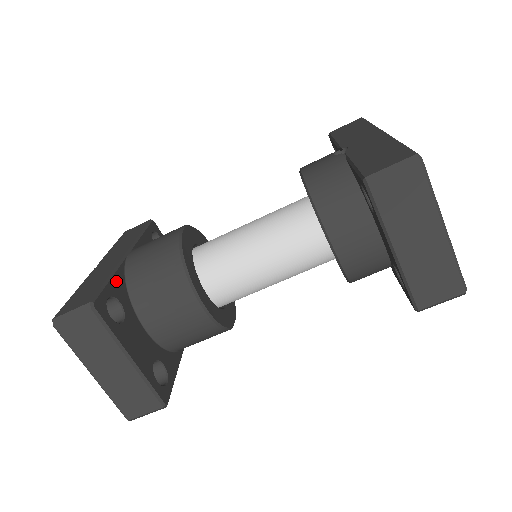
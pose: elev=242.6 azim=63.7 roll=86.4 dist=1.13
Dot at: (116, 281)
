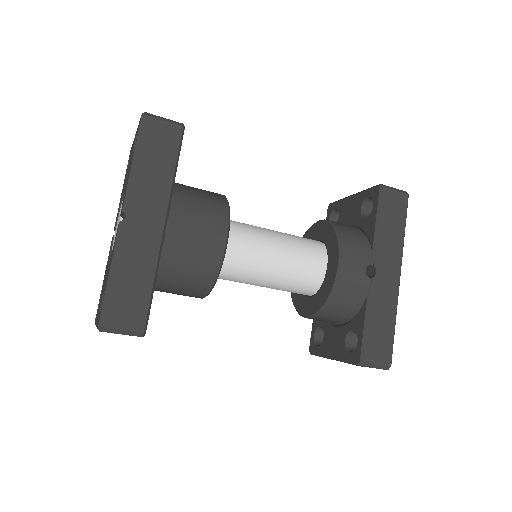
Dot at: (155, 280)
